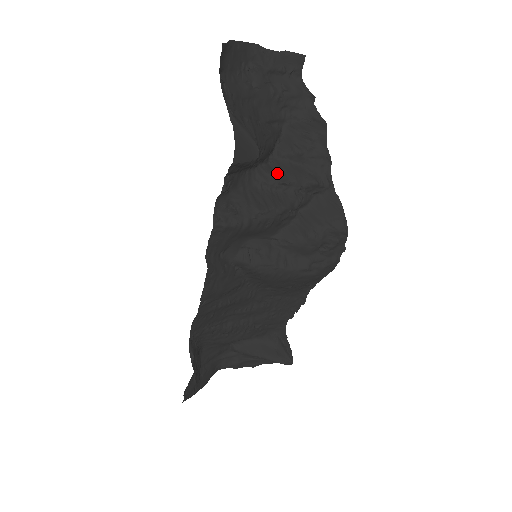
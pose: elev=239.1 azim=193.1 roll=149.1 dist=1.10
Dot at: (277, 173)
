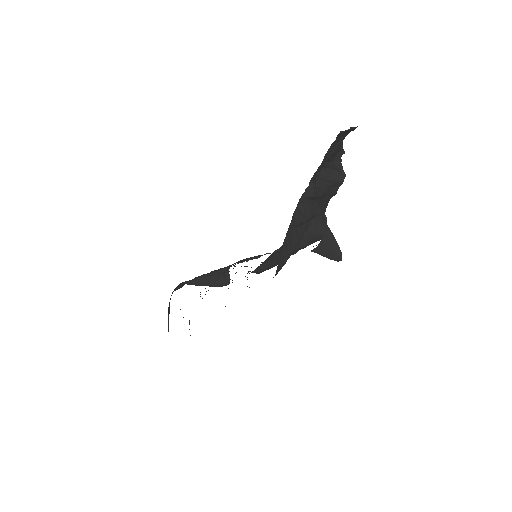
Dot at: (302, 214)
